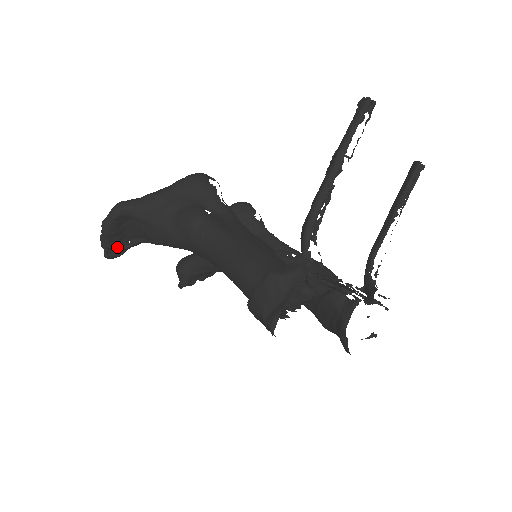
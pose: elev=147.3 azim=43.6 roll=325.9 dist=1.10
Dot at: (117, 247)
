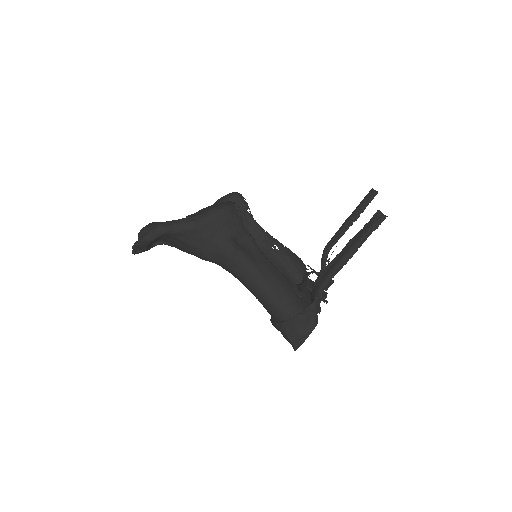
Dot at: (146, 249)
